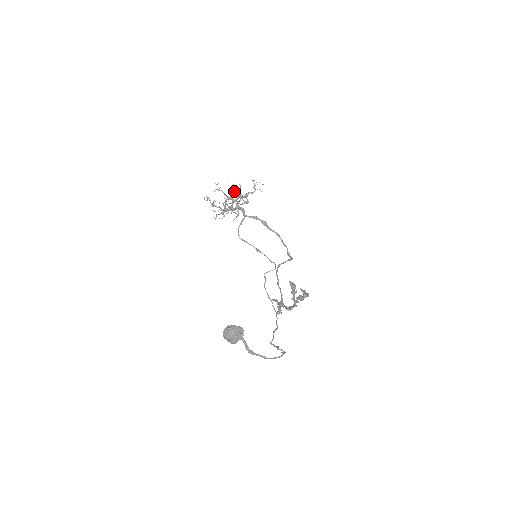
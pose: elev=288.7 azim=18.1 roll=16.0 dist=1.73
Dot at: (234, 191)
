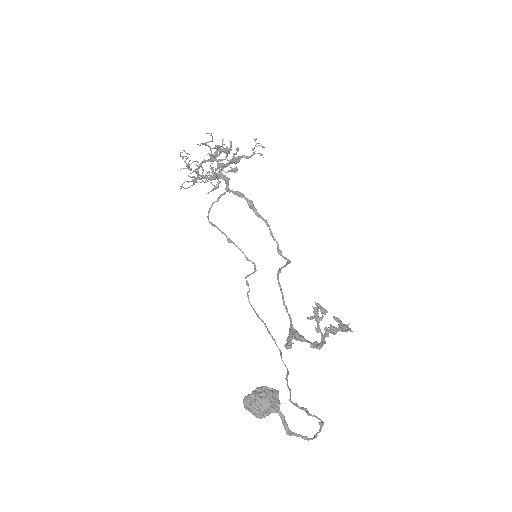
Dot at: (226, 150)
